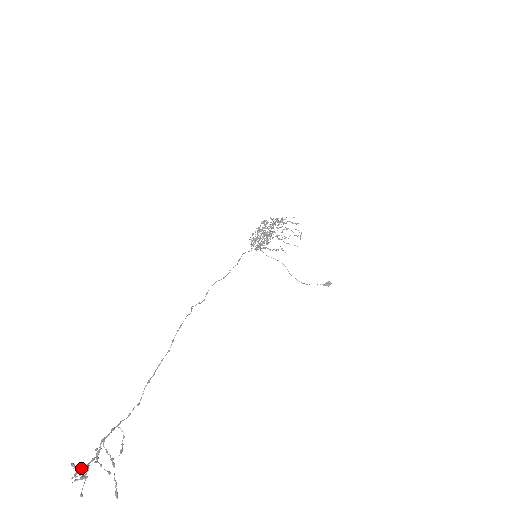
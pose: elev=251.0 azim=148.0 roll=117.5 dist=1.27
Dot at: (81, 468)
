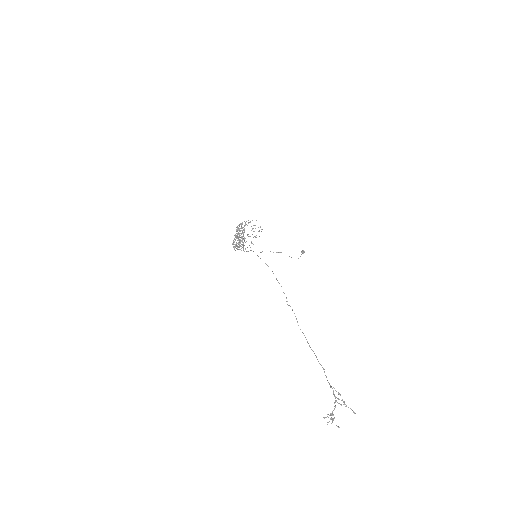
Dot at: (333, 415)
